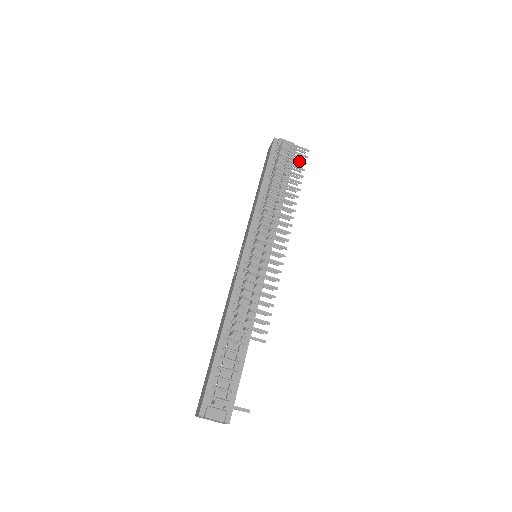
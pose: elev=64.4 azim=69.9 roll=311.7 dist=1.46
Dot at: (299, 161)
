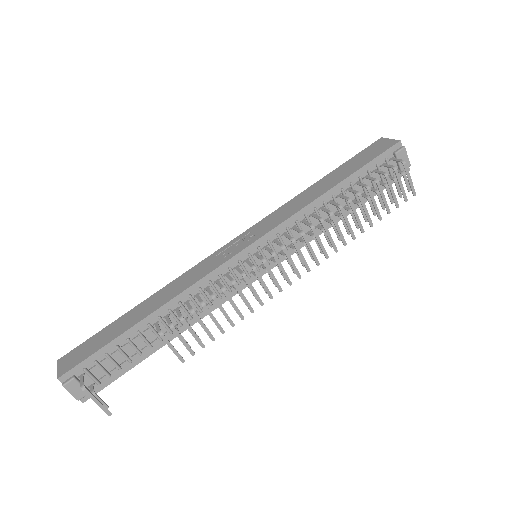
Dot at: (395, 199)
